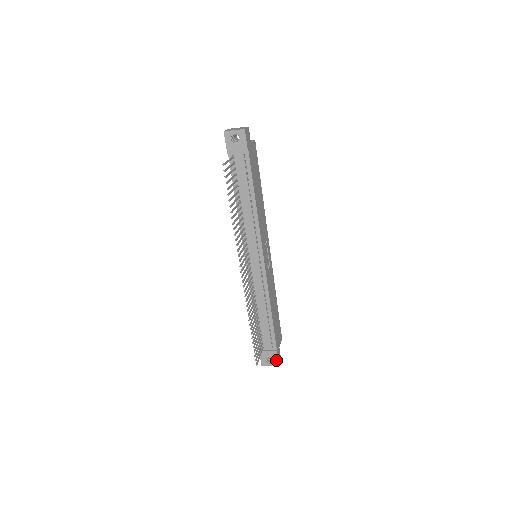
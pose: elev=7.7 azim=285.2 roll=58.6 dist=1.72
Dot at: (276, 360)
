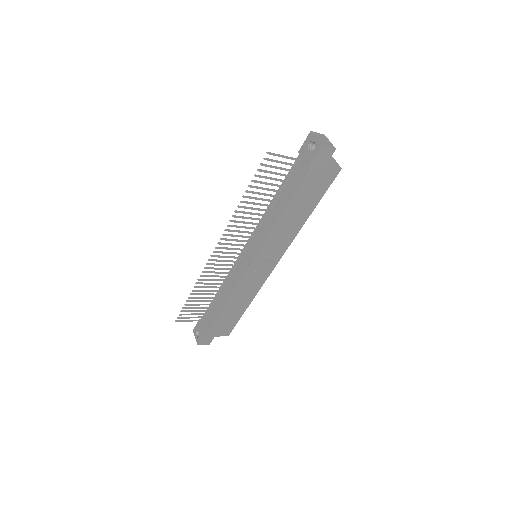
Dot at: (200, 339)
